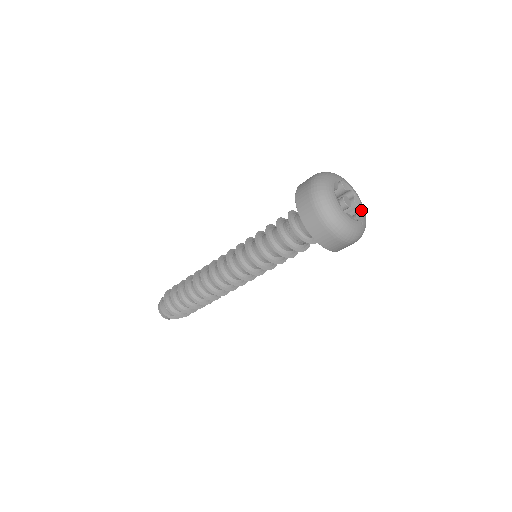
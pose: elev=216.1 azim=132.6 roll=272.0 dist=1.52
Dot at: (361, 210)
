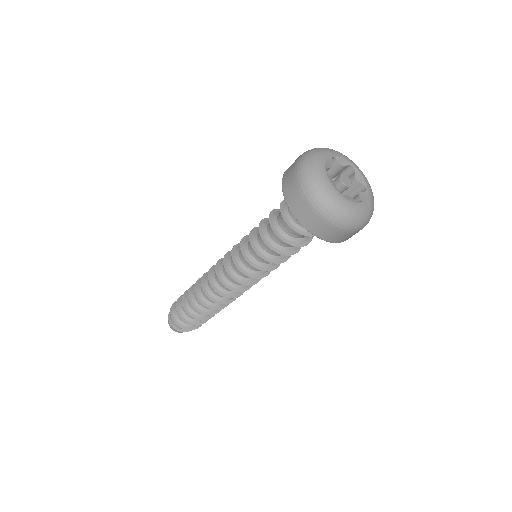
Dot at: (365, 187)
